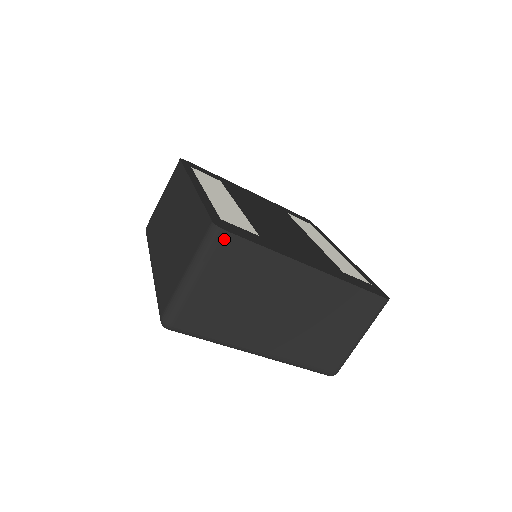
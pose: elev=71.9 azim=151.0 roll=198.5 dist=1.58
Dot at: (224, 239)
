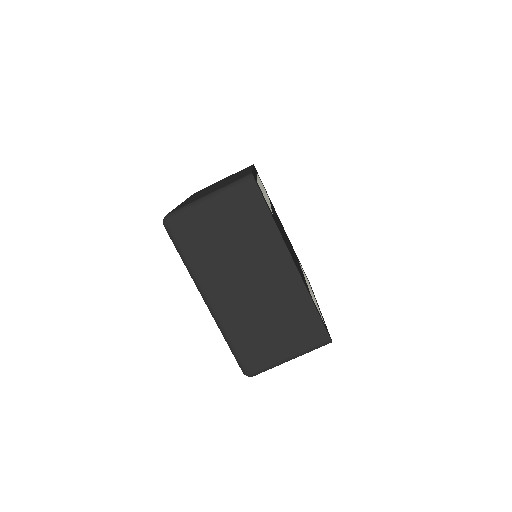
Dot at: (251, 188)
